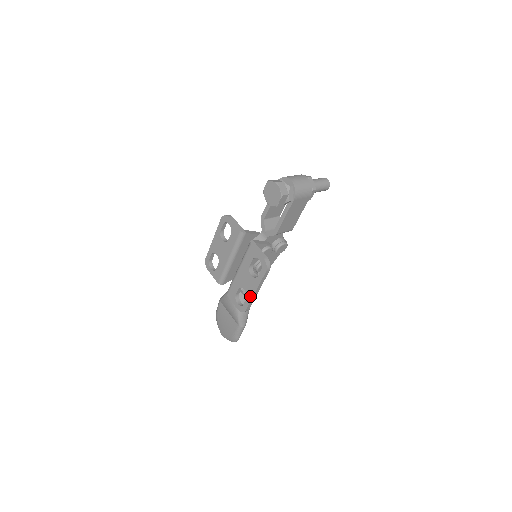
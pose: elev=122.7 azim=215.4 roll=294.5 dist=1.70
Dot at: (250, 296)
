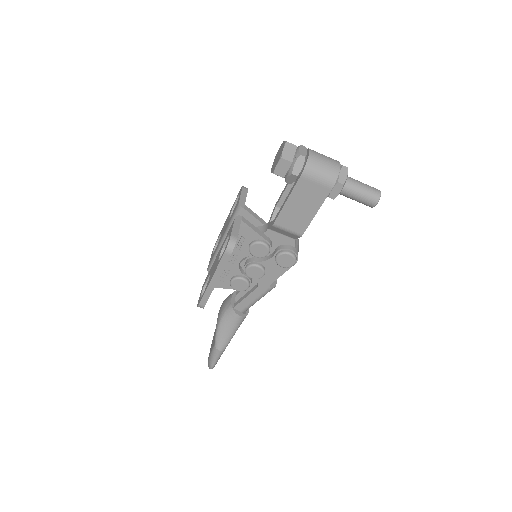
Dot at: (207, 285)
